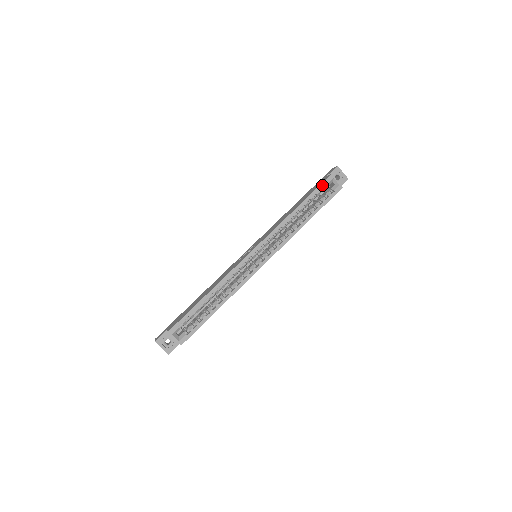
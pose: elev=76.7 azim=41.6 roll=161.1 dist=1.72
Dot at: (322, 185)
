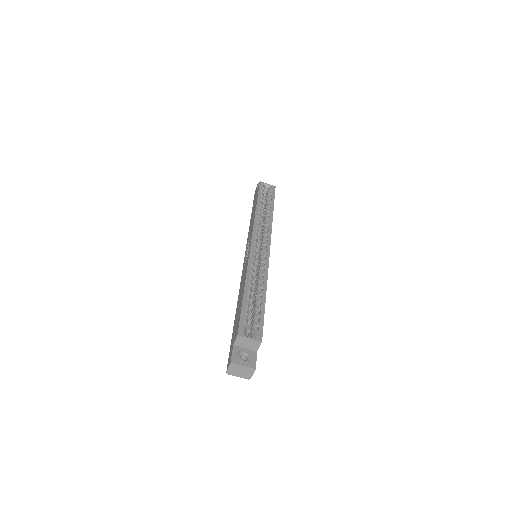
Dot at: (260, 189)
